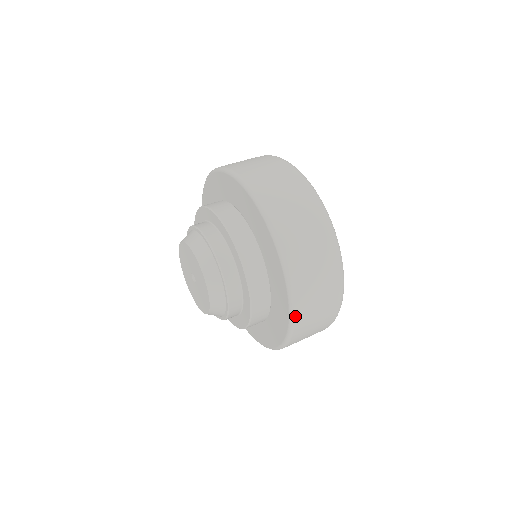
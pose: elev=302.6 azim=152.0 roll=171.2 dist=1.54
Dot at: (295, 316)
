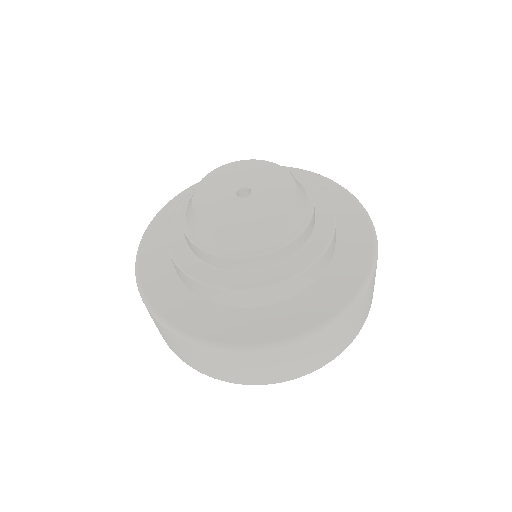
Dot at: (368, 215)
